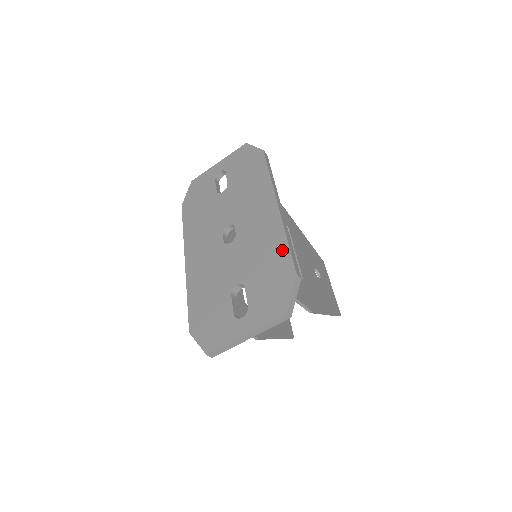
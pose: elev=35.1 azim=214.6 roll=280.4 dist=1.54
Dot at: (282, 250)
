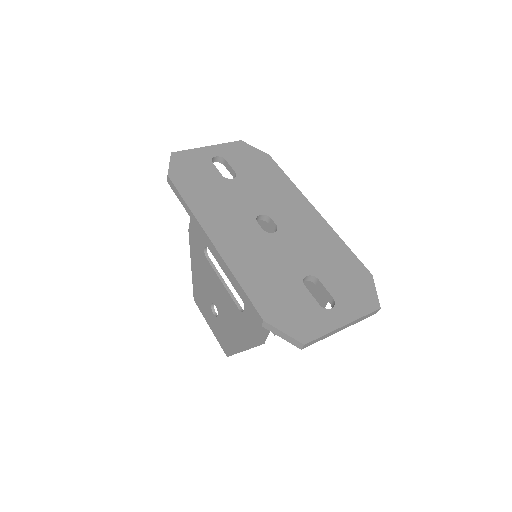
Dot at: (345, 251)
